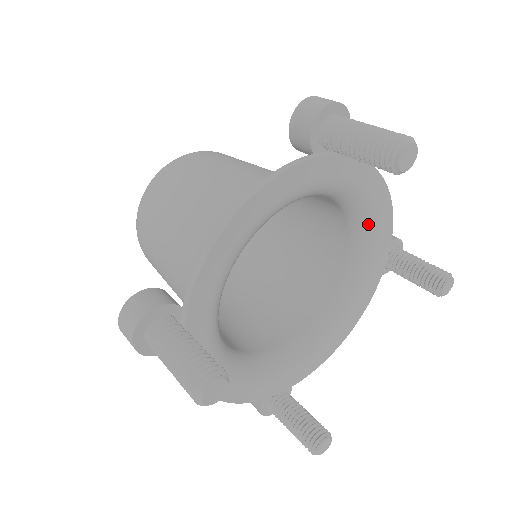
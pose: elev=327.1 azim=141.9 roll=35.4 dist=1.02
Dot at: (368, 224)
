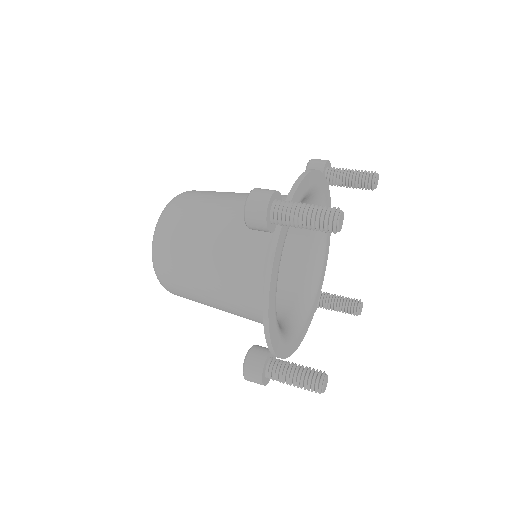
Dot at: (321, 255)
